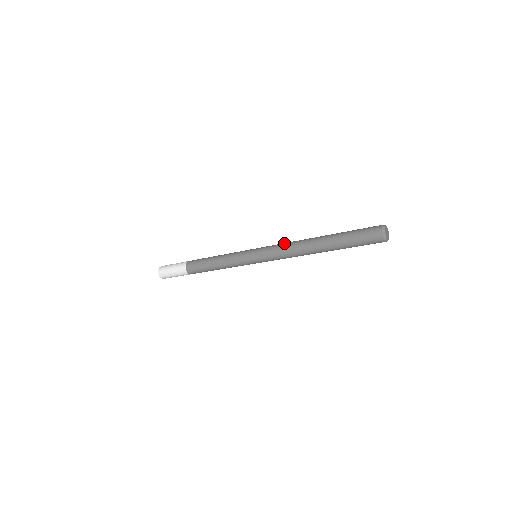
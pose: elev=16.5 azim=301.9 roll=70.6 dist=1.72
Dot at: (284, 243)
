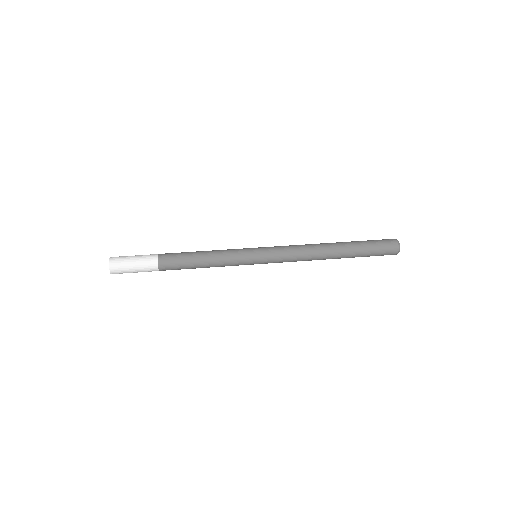
Dot at: (296, 250)
